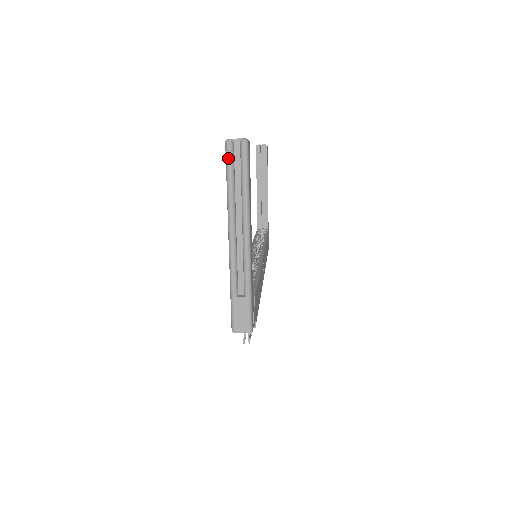
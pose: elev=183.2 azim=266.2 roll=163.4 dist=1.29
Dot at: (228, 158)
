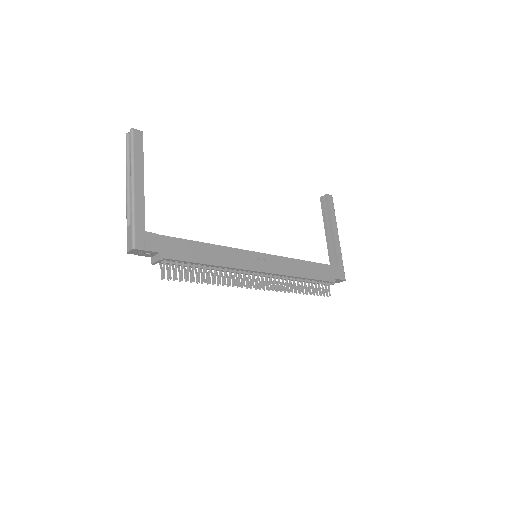
Dot at: (126, 143)
